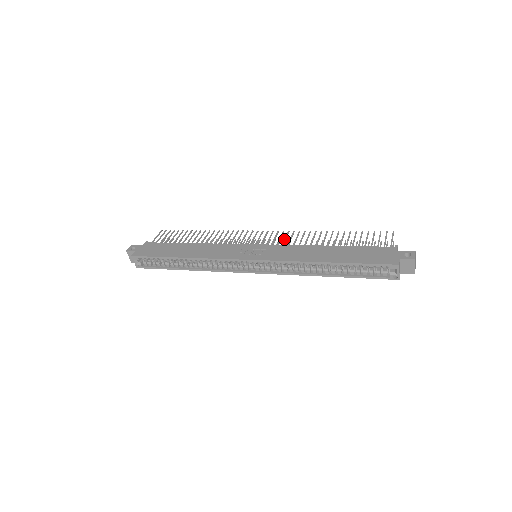
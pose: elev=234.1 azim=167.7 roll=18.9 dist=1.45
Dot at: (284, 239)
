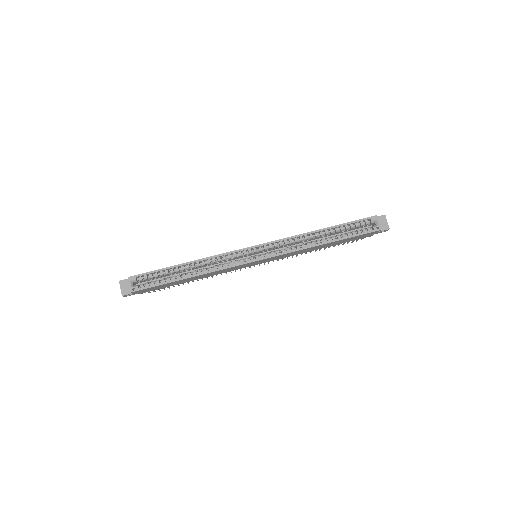
Dot at: occluded
